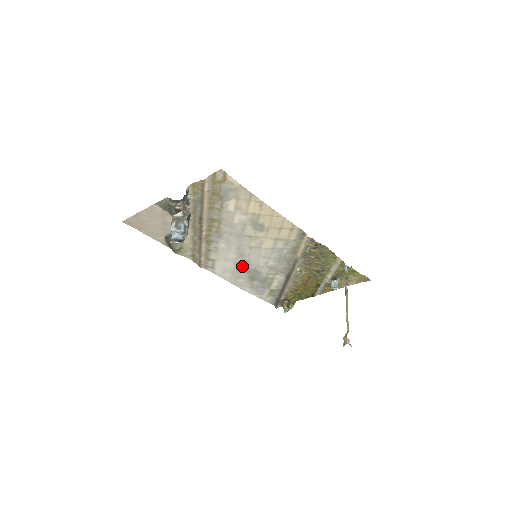
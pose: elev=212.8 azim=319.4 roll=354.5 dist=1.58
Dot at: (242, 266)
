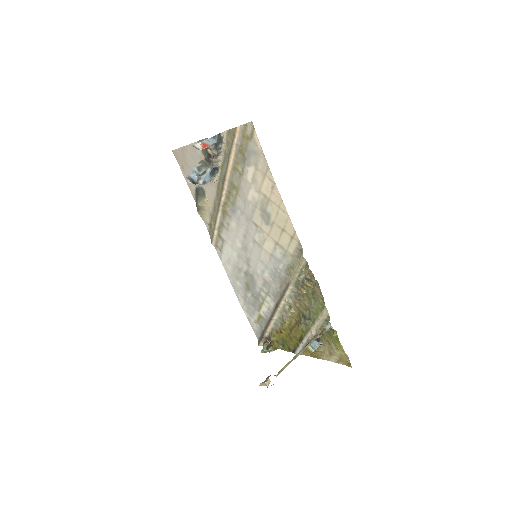
Dot at: (243, 264)
